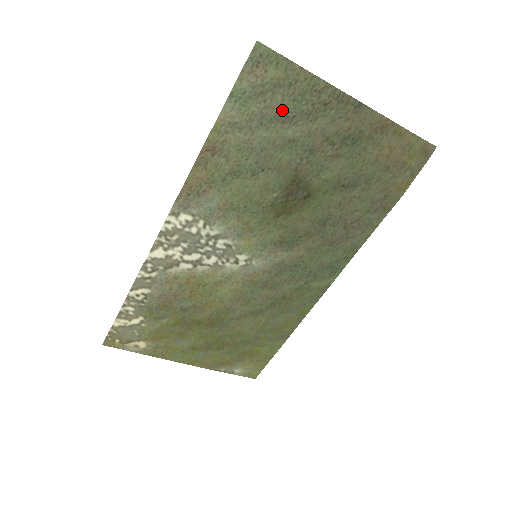
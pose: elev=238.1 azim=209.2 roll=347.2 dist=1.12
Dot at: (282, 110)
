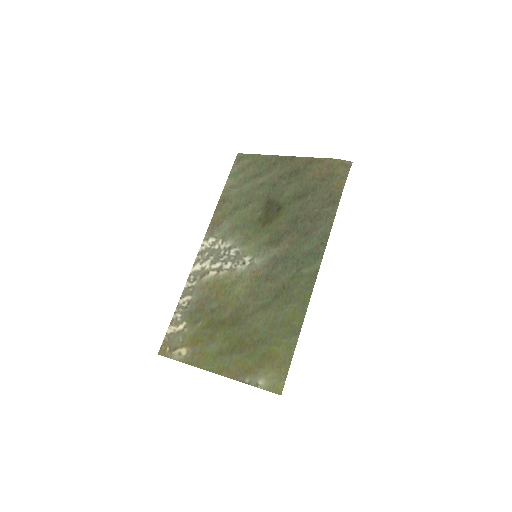
Dot at: (254, 173)
